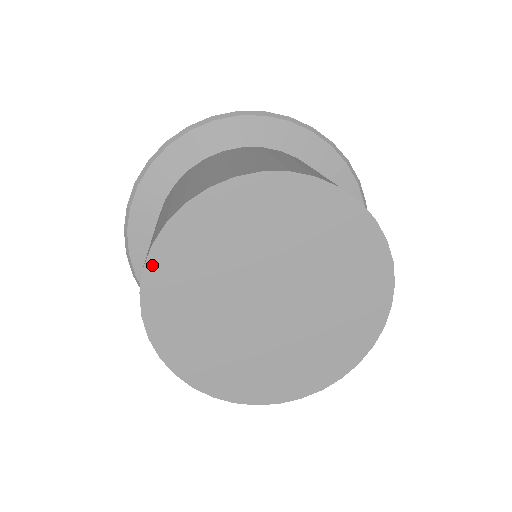
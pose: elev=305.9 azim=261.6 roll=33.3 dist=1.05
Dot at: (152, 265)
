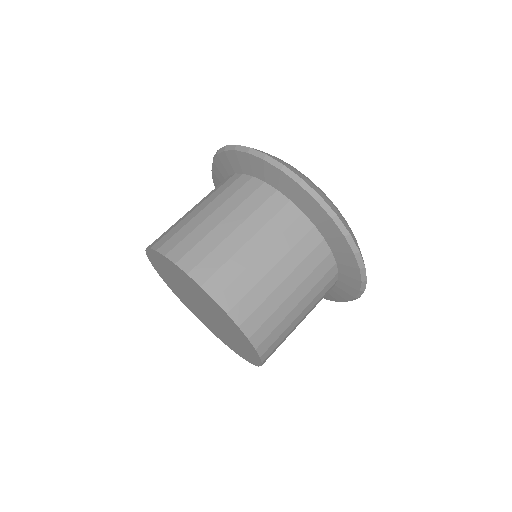
Dot at: (149, 253)
